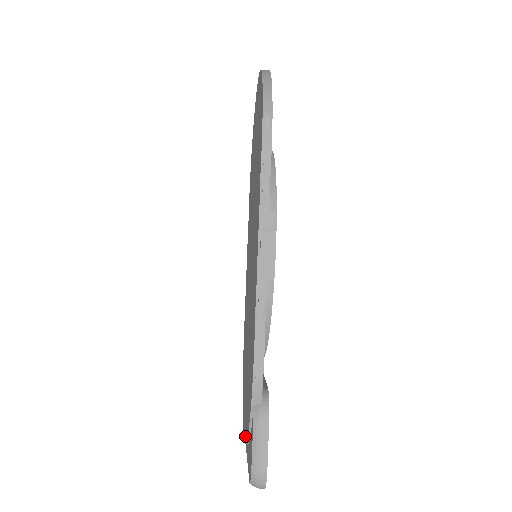
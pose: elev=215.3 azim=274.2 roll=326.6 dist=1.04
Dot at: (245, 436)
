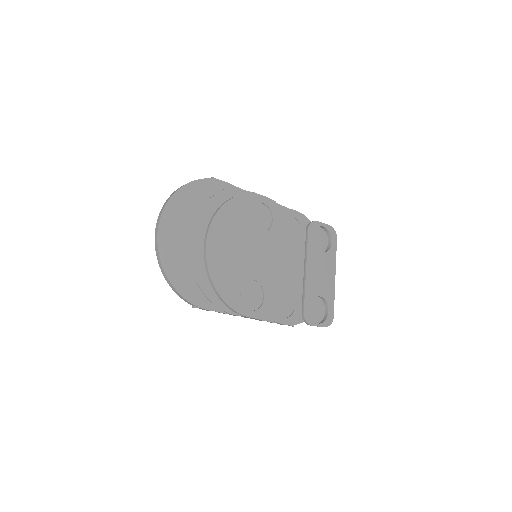
Dot at: occluded
